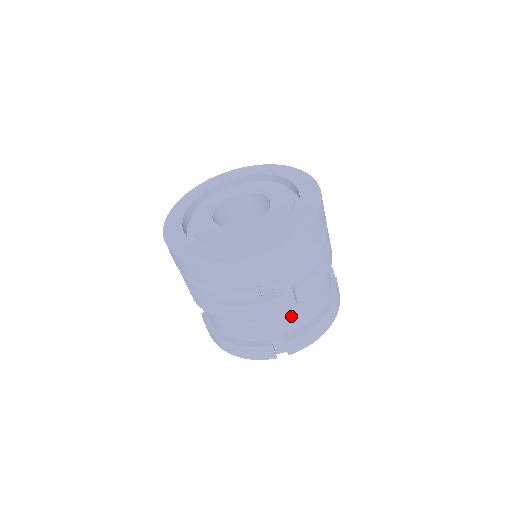
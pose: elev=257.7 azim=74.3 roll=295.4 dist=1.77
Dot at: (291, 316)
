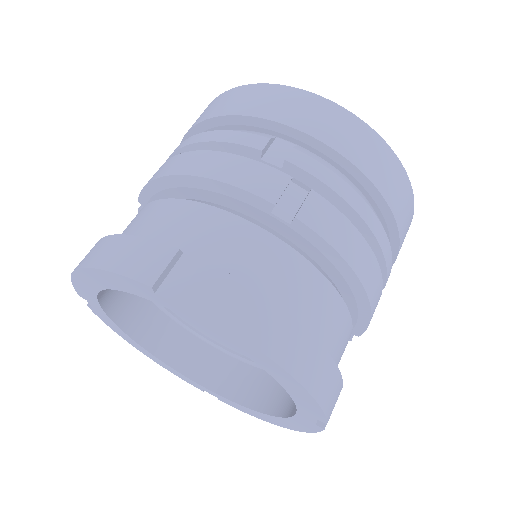
Dot at: (258, 243)
